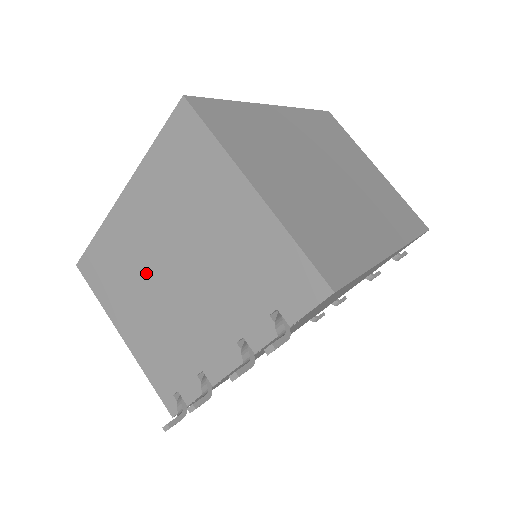
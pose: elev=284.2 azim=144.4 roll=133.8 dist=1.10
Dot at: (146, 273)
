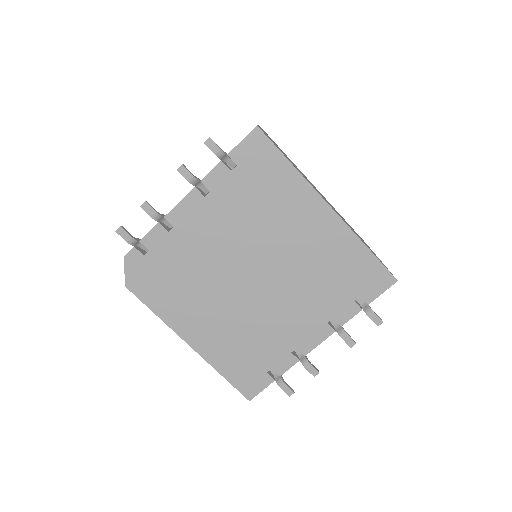
Dot at: occluded
